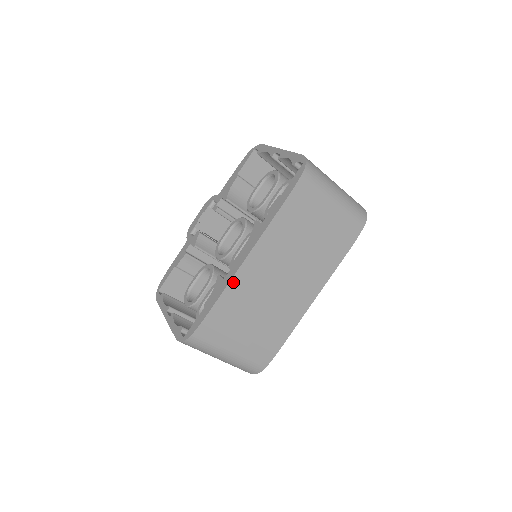
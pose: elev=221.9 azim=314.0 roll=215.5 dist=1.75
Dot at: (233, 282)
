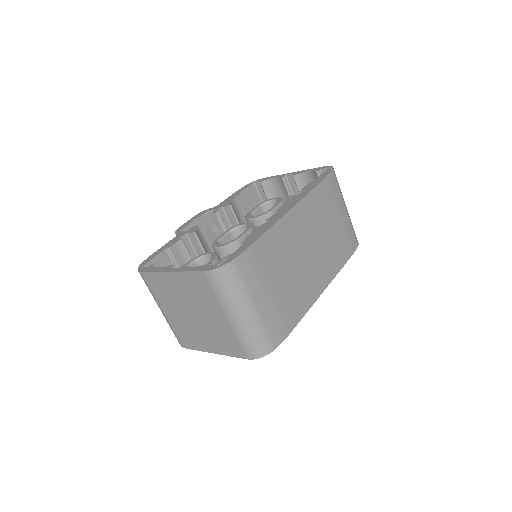
Dot at: (277, 226)
